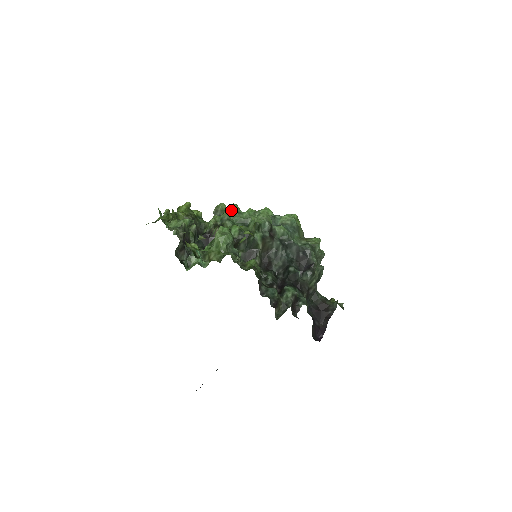
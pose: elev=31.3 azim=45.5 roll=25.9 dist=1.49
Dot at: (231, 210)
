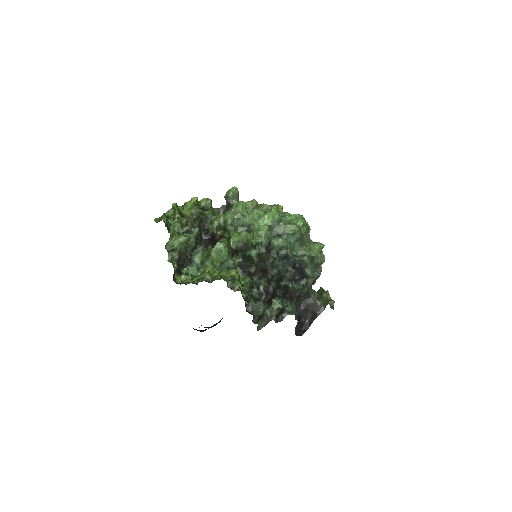
Dot at: (236, 212)
